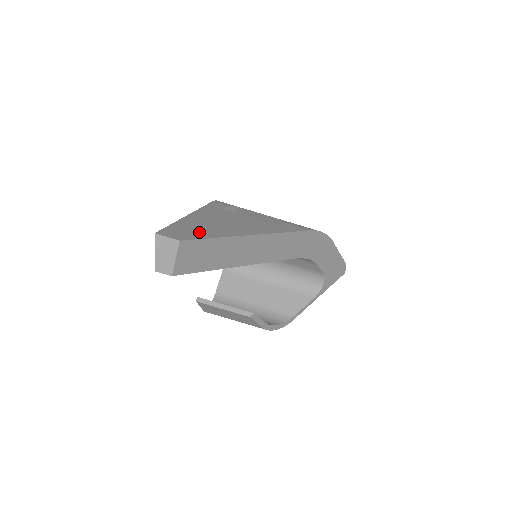
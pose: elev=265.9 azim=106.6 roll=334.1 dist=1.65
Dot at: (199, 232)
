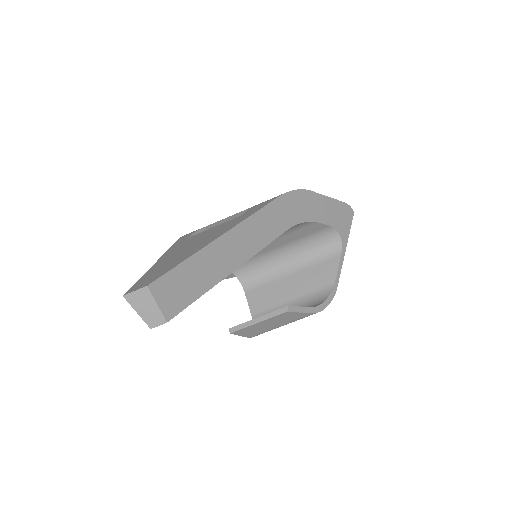
Dot at: (166, 268)
